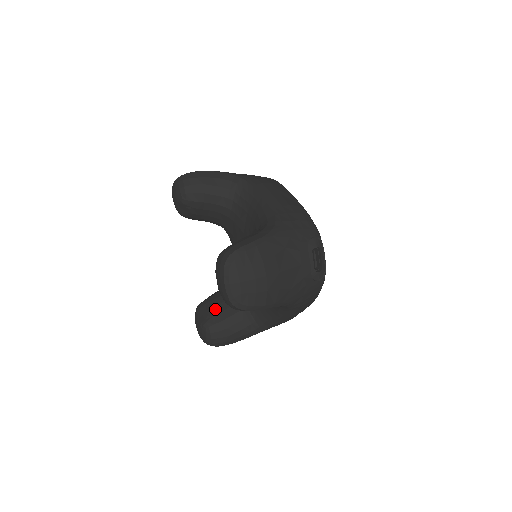
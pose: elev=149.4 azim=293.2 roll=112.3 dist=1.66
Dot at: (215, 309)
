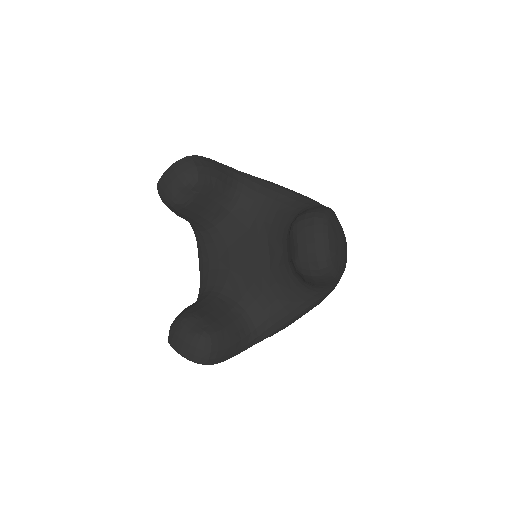
Dot at: (209, 317)
